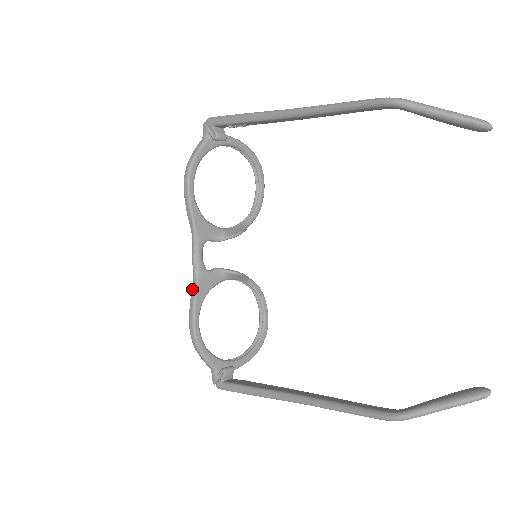
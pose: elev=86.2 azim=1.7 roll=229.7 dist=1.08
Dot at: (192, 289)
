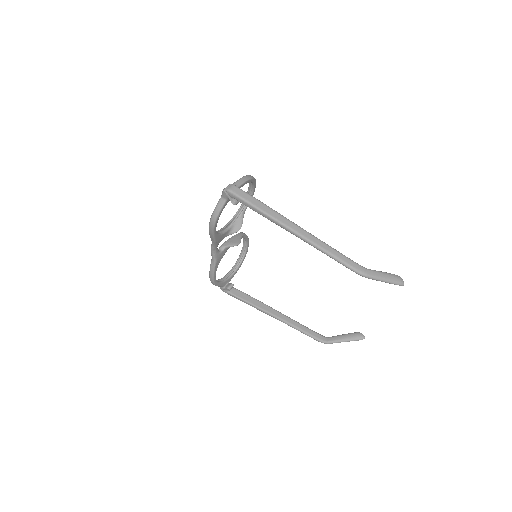
Dot at: (211, 264)
